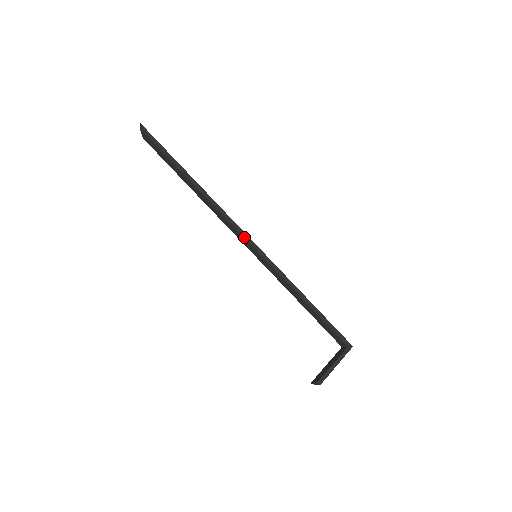
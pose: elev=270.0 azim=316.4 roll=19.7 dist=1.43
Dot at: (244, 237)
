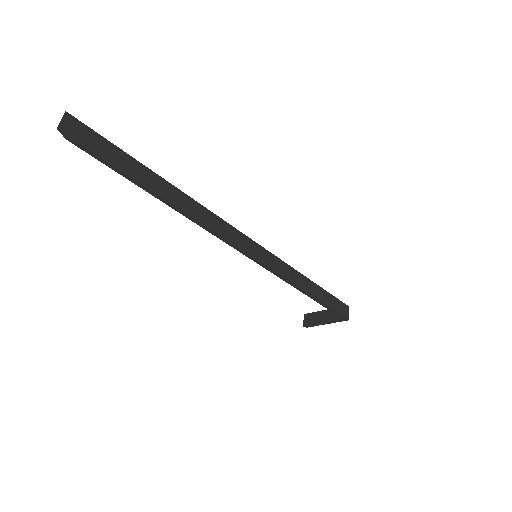
Dot at: occluded
